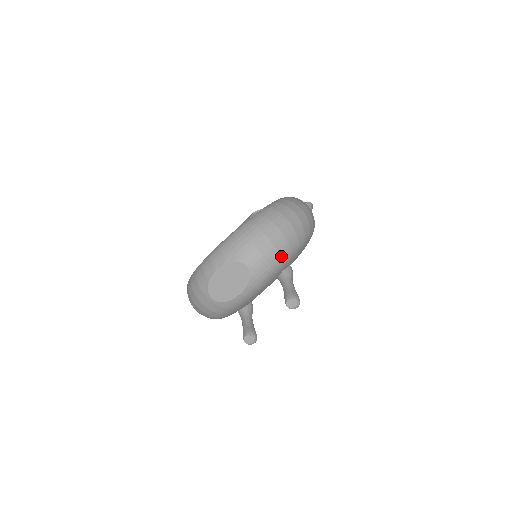
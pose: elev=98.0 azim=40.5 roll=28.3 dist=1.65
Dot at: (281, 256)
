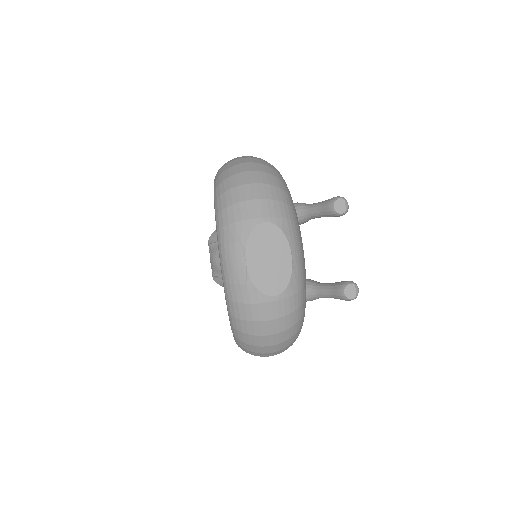
Dot at: (279, 188)
